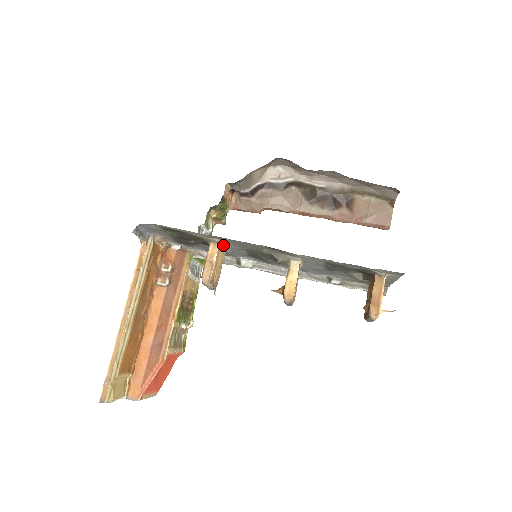
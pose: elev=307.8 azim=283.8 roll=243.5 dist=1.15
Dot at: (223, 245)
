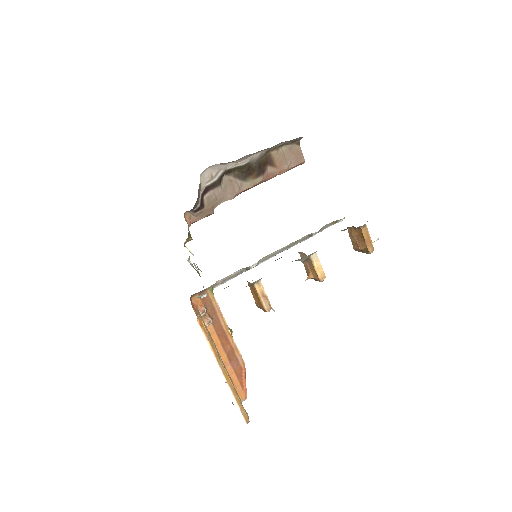
Dot at: occluded
